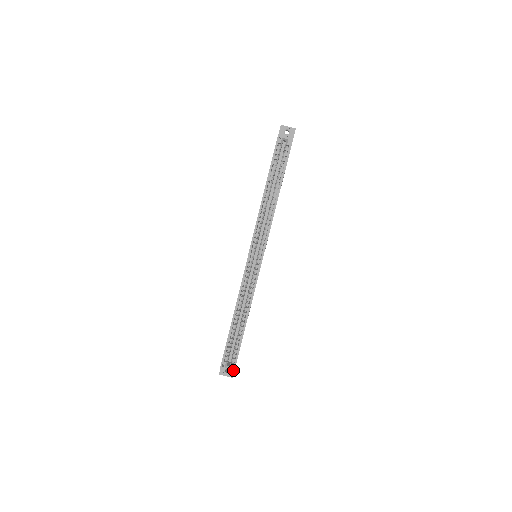
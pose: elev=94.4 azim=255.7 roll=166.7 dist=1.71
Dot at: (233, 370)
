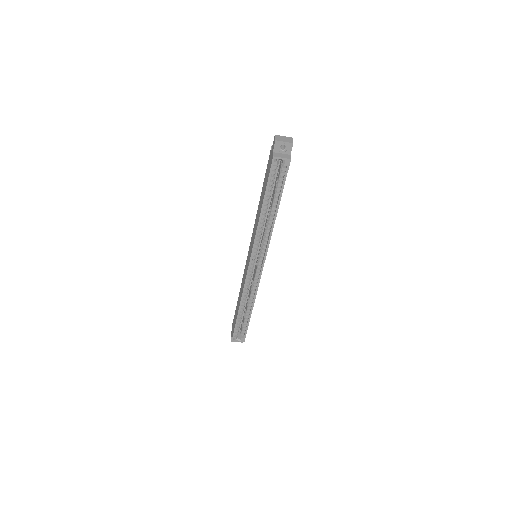
Dot at: (243, 341)
